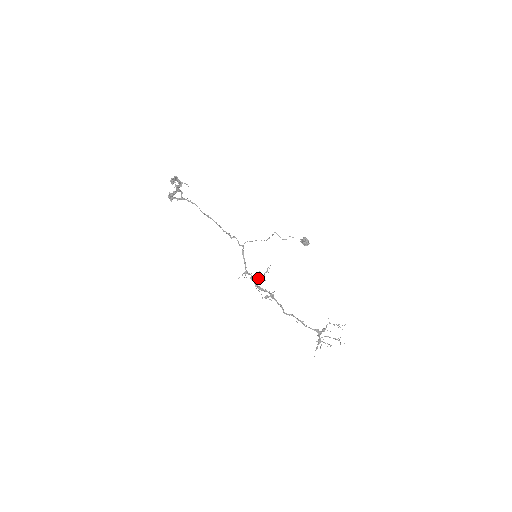
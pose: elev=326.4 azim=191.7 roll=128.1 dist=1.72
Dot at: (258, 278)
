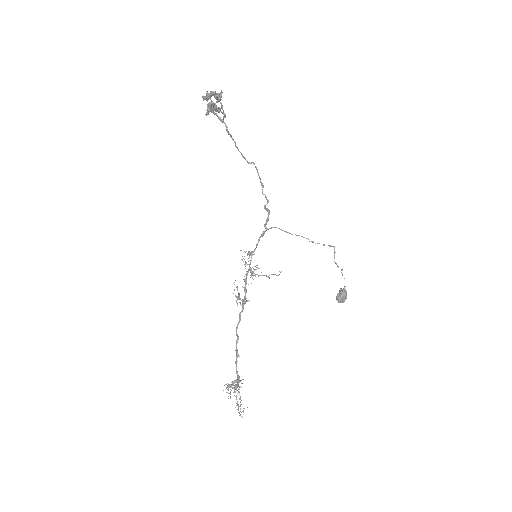
Dot at: occluded
